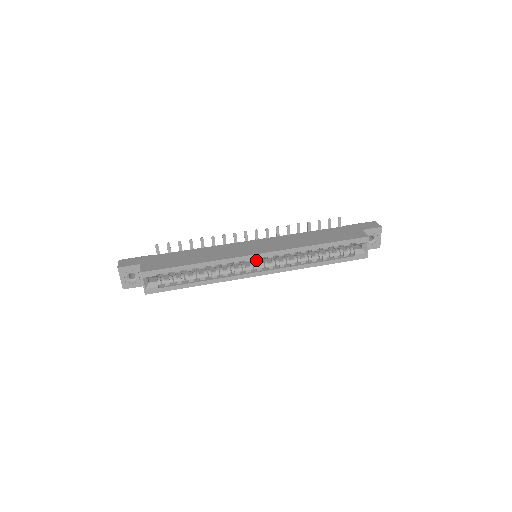
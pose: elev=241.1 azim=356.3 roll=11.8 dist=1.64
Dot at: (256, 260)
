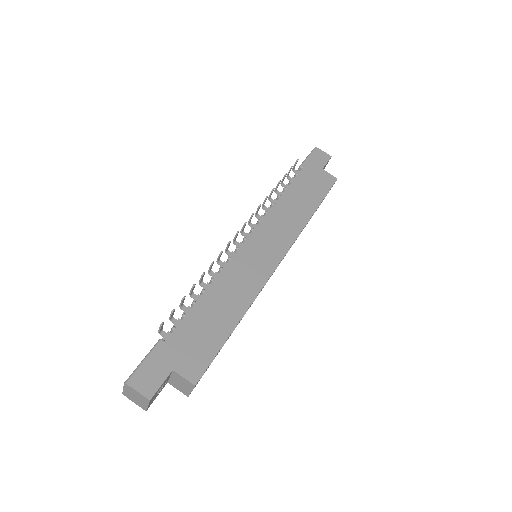
Dot at: occluded
